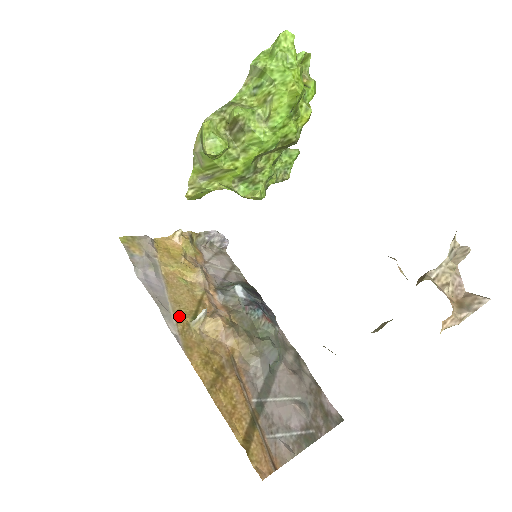
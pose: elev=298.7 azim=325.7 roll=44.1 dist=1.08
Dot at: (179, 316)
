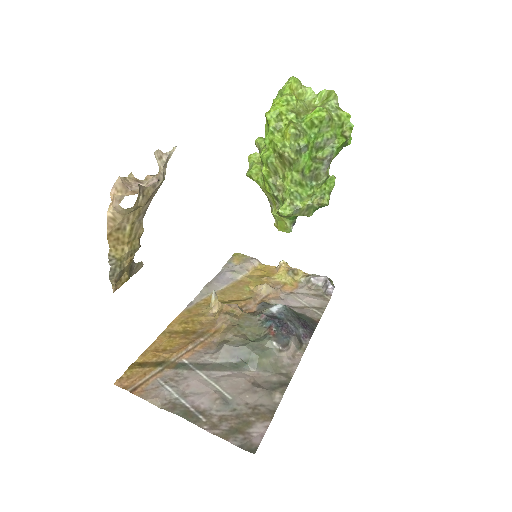
Dot at: occluded
